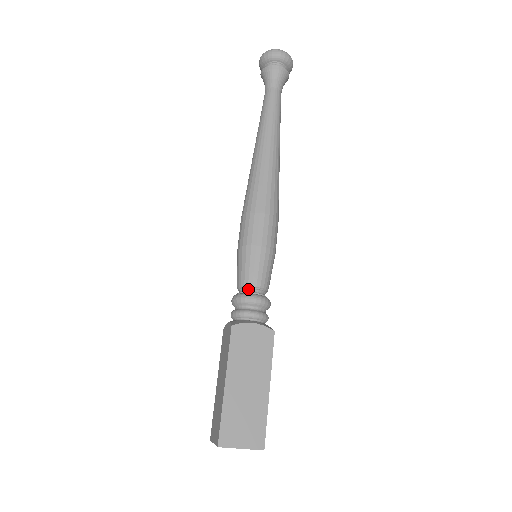
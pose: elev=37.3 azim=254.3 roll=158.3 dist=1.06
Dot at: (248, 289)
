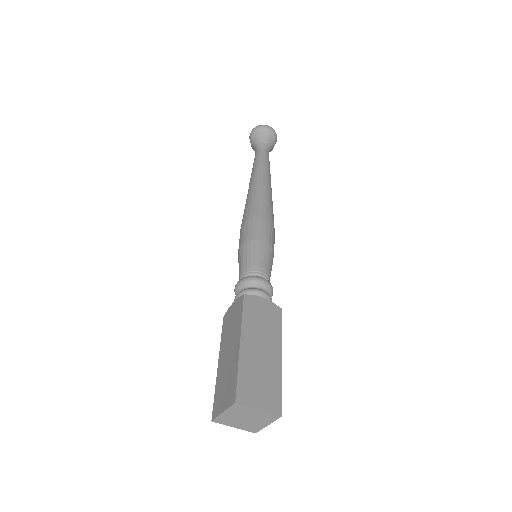
Dot at: (254, 274)
